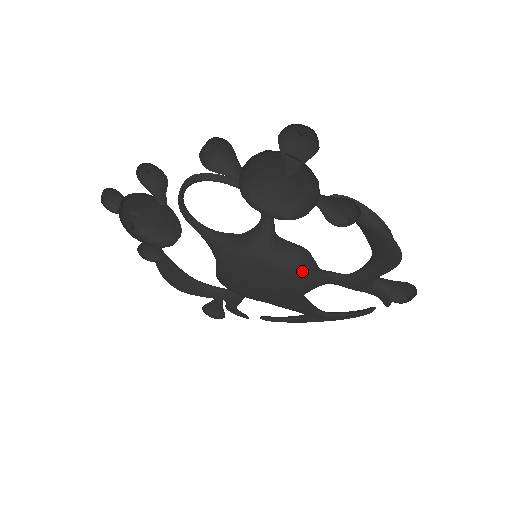
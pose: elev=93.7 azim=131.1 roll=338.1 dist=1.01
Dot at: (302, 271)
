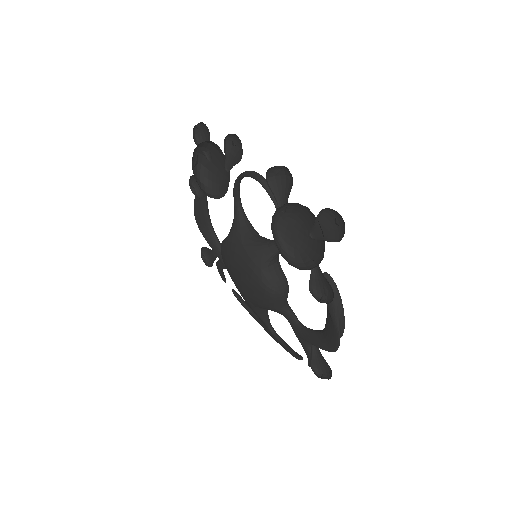
Dot at: (271, 295)
